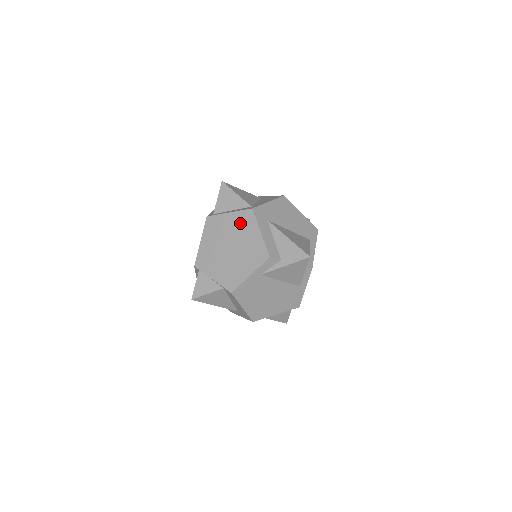
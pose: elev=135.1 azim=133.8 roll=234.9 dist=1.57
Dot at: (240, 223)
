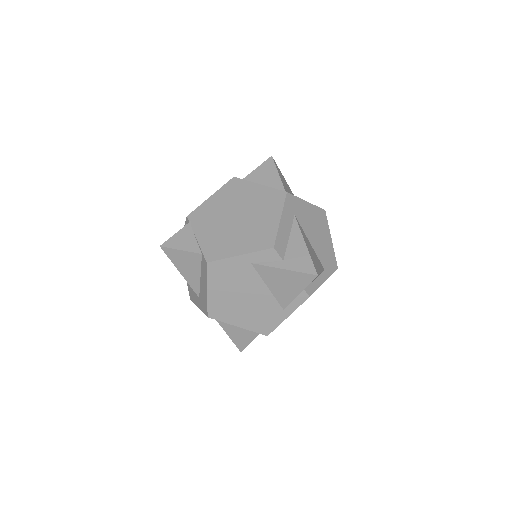
Dot at: (264, 199)
